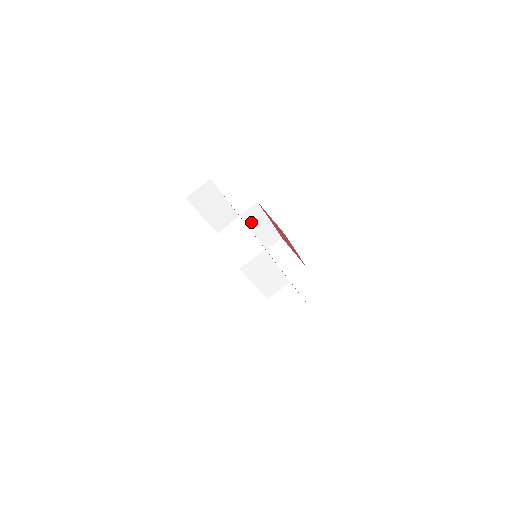
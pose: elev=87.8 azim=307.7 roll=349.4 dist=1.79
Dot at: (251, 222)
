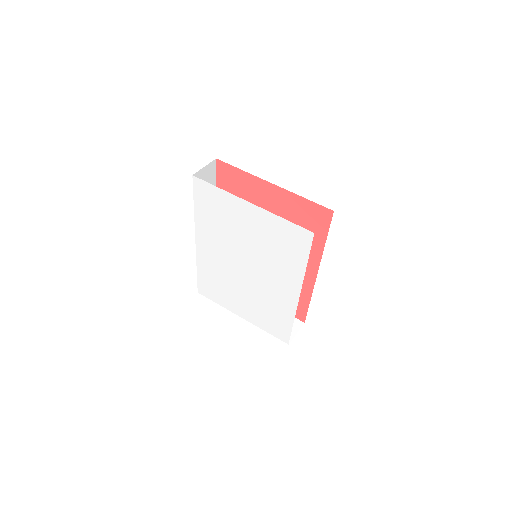
Dot at: occluded
